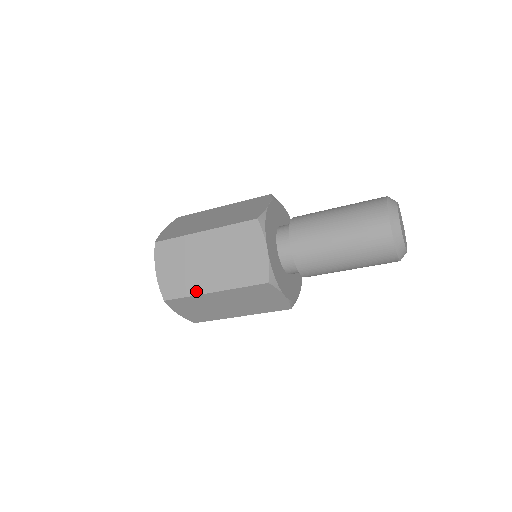
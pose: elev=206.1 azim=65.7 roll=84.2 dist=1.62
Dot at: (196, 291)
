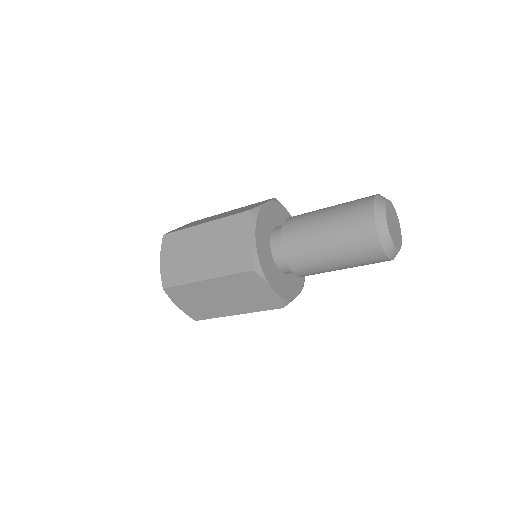
Dot at: (190, 279)
